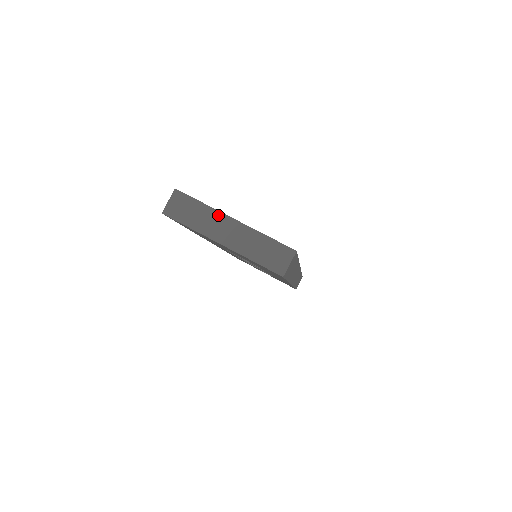
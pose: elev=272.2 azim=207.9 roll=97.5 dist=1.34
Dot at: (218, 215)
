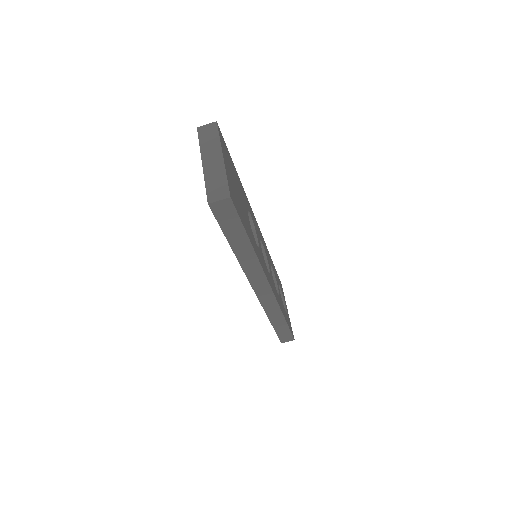
Dot at: (219, 149)
